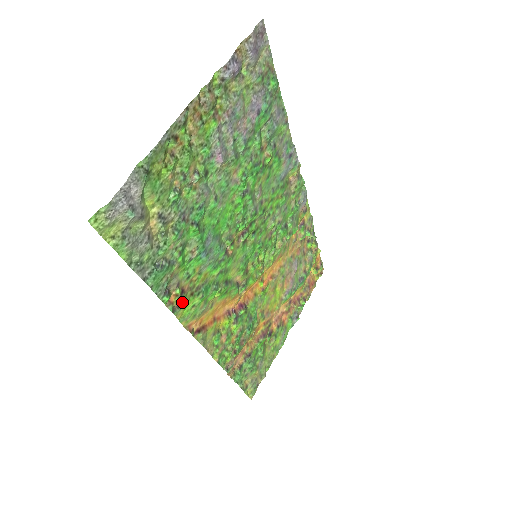
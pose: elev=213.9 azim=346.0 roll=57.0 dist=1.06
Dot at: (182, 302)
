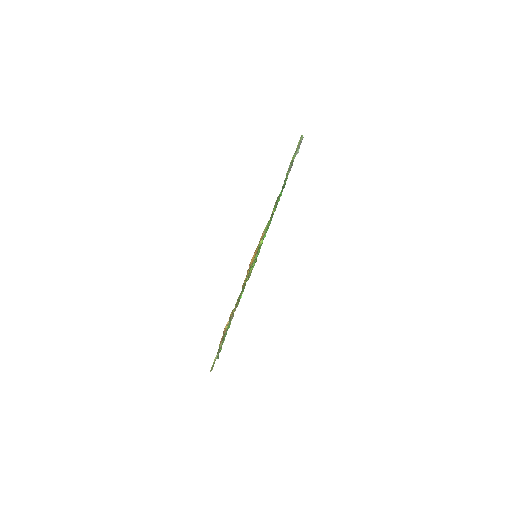
Dot at: occluded
